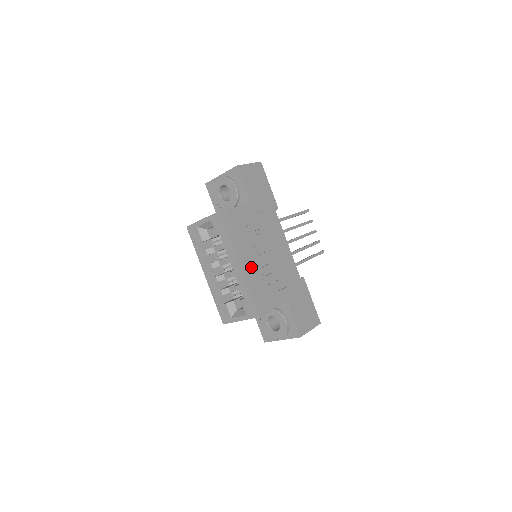
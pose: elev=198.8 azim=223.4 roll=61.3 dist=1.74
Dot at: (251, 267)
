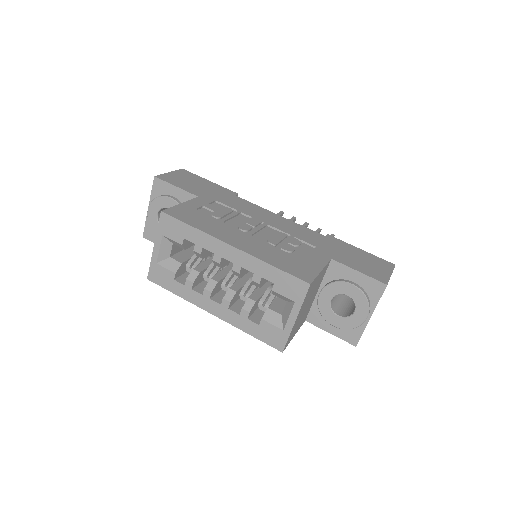
Dot at: (251, 244)
